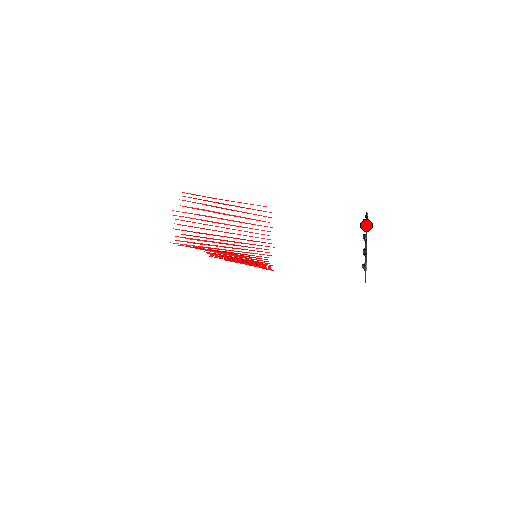
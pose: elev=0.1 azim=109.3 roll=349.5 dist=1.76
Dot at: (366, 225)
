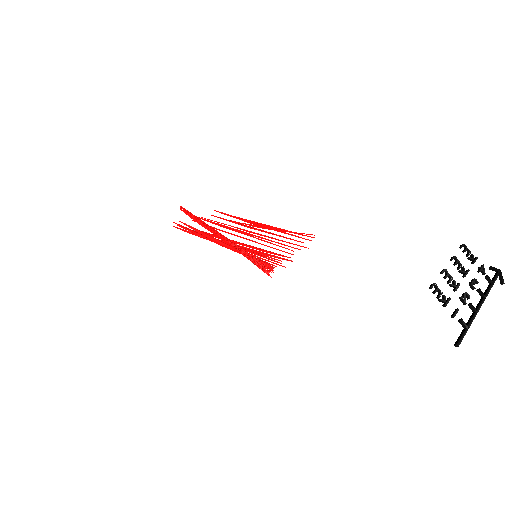
Dot at: (482, 270)
